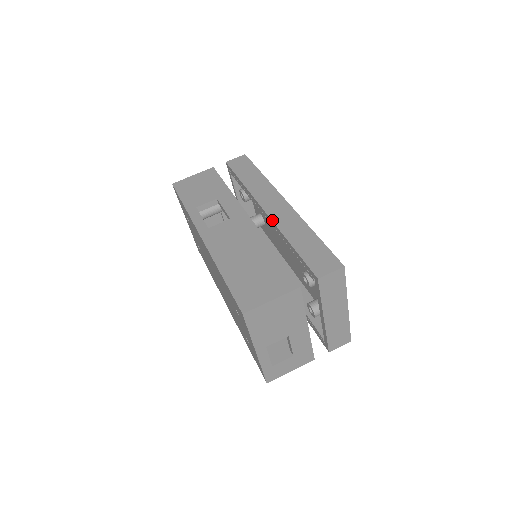
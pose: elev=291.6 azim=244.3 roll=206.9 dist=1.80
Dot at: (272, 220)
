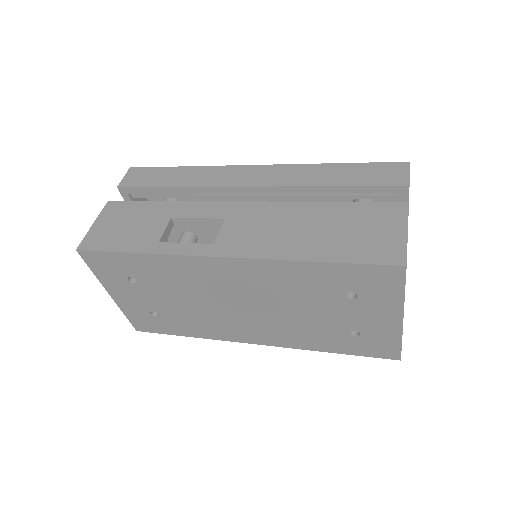
Dot at: (274, 186)
